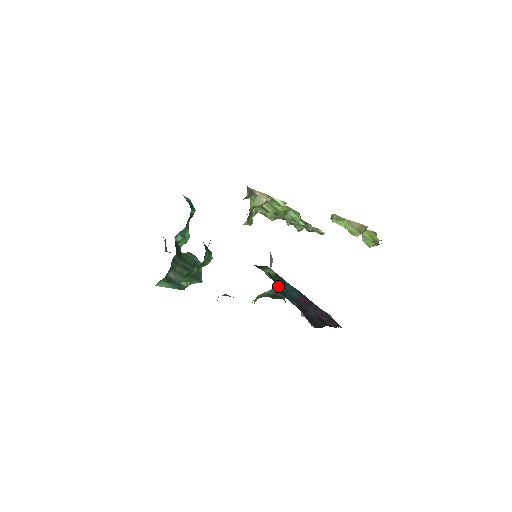
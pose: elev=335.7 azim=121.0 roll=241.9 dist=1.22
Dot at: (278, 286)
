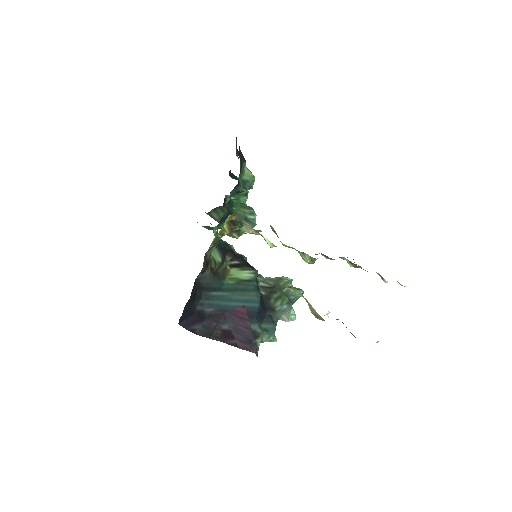
Dot at: (208, 290)
